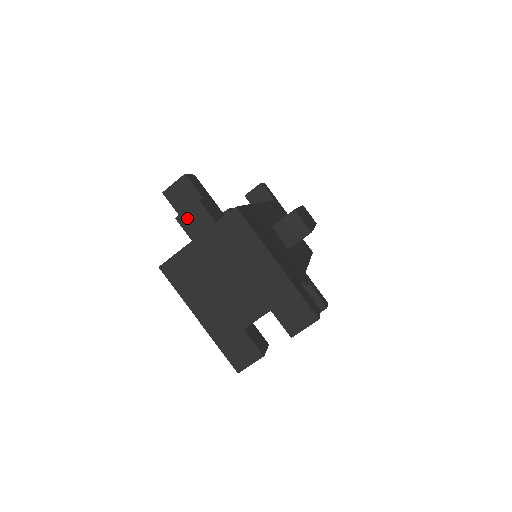
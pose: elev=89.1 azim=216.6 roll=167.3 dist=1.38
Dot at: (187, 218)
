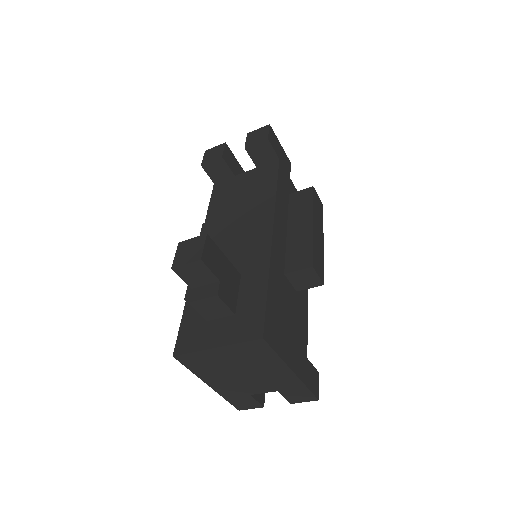
Dot at: (202, 305)
